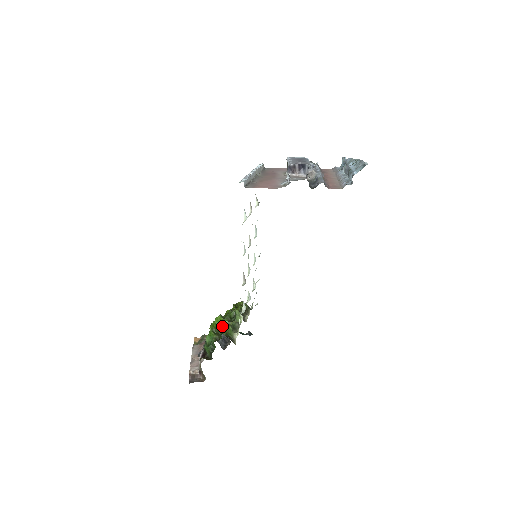
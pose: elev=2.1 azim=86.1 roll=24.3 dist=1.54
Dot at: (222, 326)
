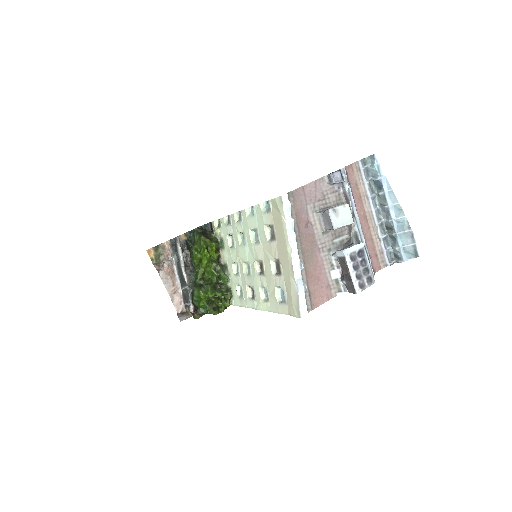
Dot at: occluded
